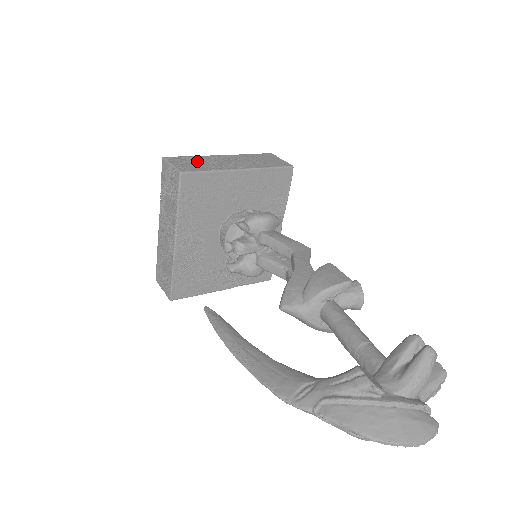
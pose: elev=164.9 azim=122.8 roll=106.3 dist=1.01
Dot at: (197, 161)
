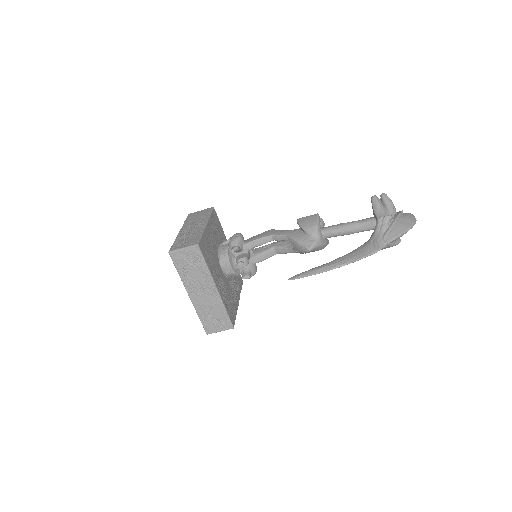
Dot at: (184, 239)
